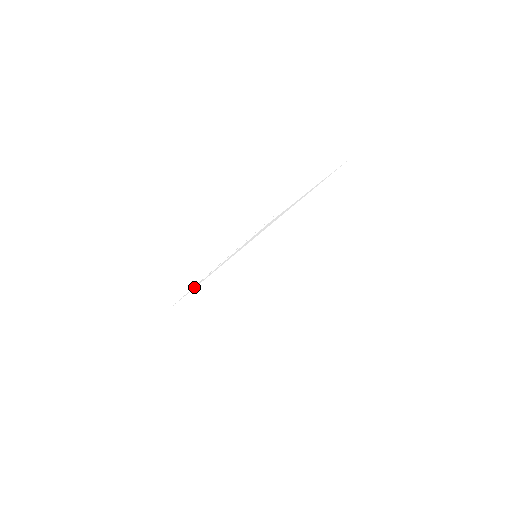
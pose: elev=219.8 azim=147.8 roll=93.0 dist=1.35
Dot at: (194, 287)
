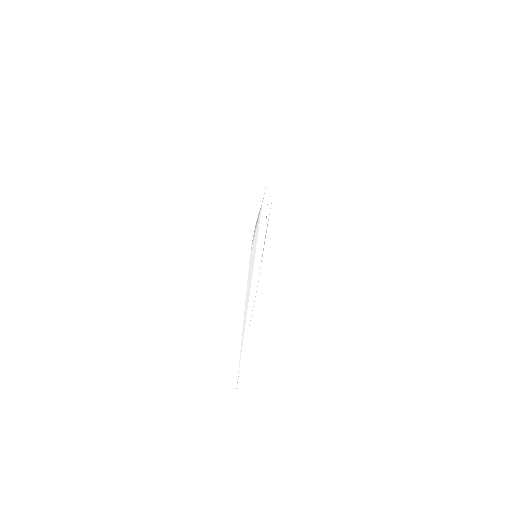
Dot at: (241, 341)
